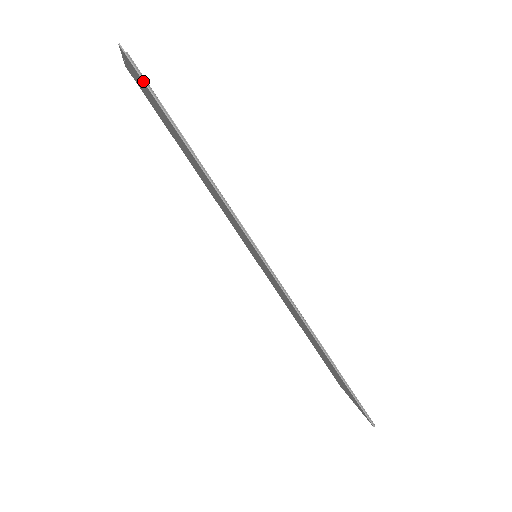
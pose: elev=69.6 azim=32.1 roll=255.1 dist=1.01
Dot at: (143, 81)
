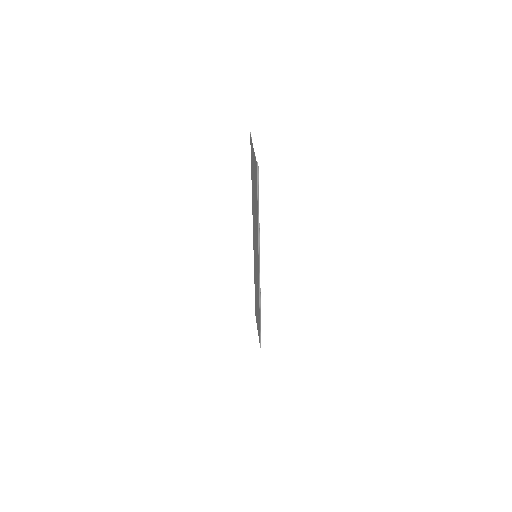
Dot at: (257, 181)
